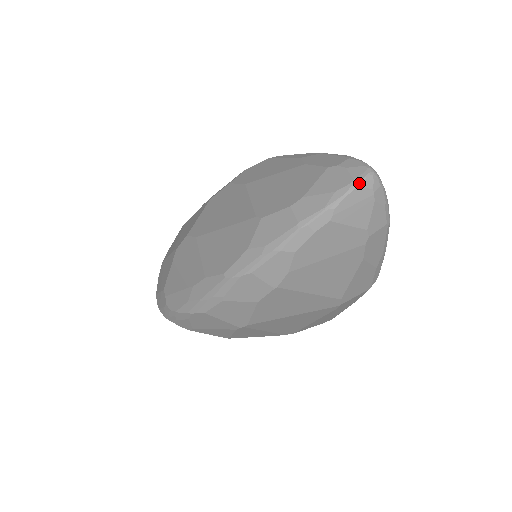
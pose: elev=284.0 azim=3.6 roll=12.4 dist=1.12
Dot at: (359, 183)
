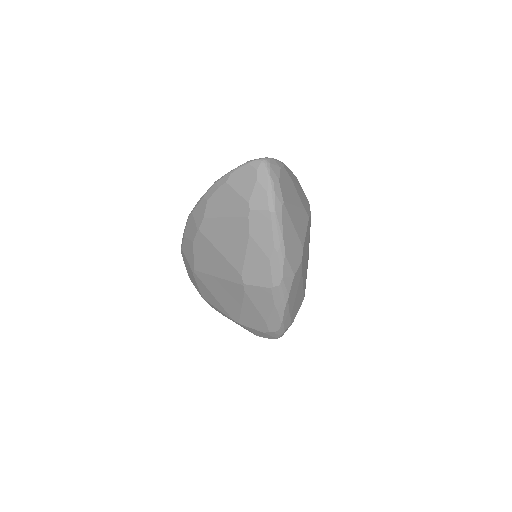
Dot at: (250, 162)
